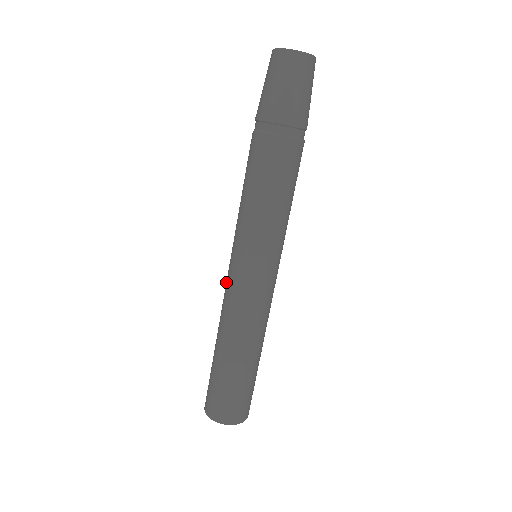
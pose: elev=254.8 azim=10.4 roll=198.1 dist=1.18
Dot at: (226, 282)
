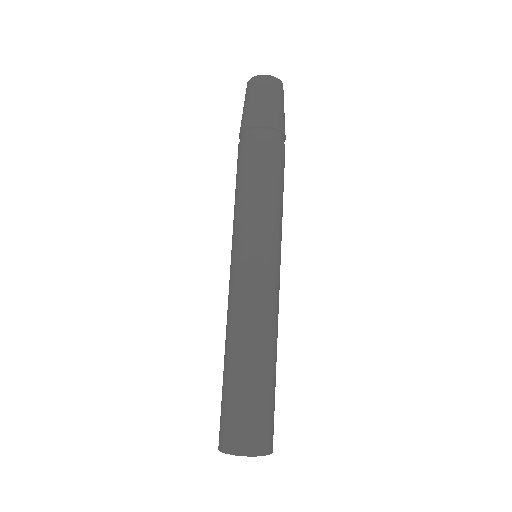
Dot at: (235, 284)
